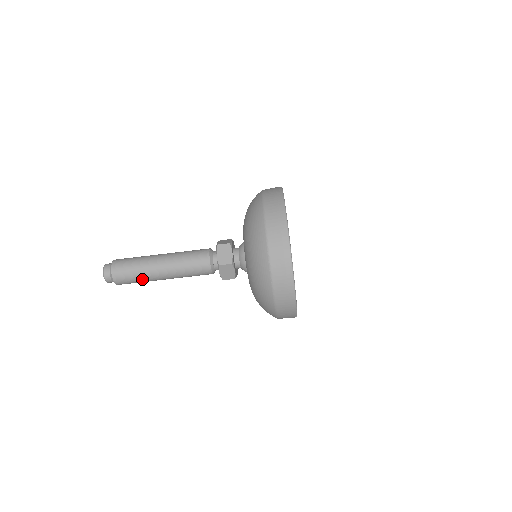
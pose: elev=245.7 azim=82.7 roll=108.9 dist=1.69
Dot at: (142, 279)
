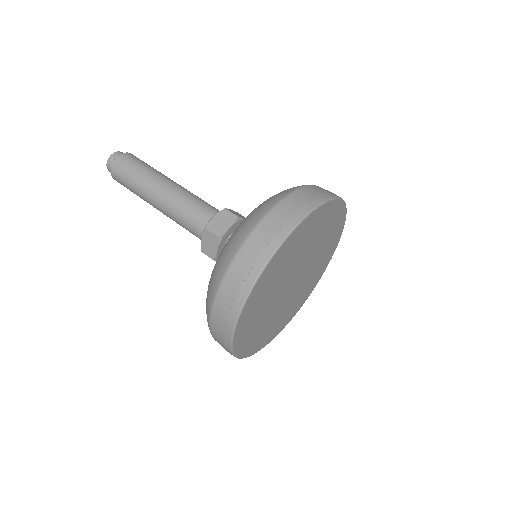
Dot at: (140, 174)
